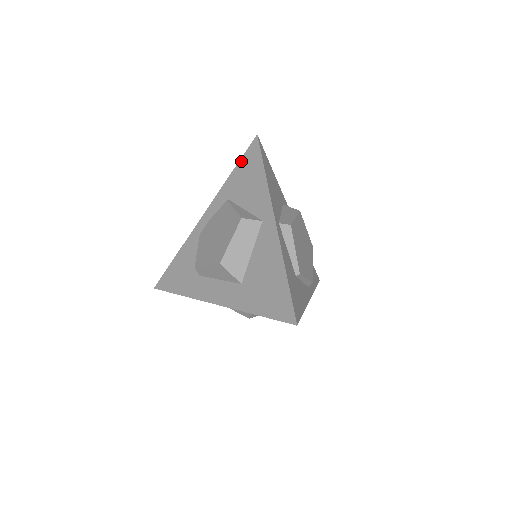
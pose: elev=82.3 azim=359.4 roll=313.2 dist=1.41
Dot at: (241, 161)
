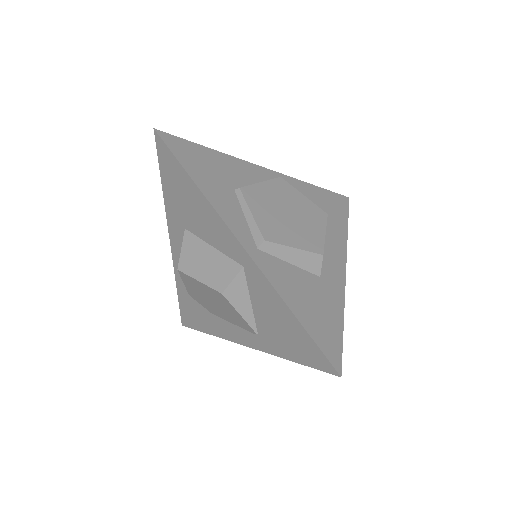
Dot at: occluded
